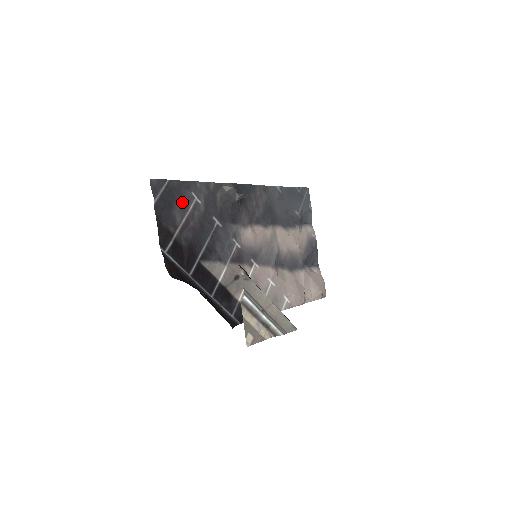
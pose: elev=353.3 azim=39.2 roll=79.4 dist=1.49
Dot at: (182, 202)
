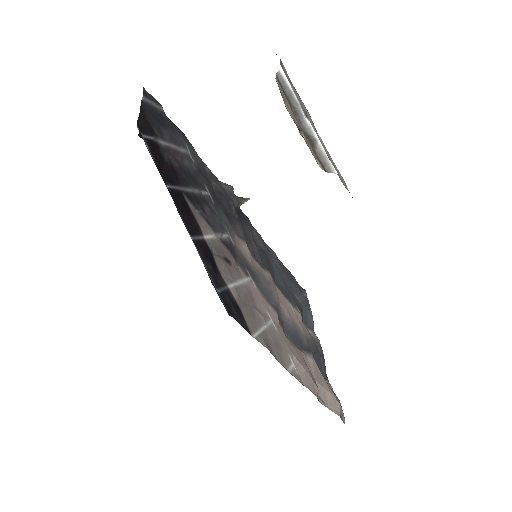
Dot at: (173, 136)
